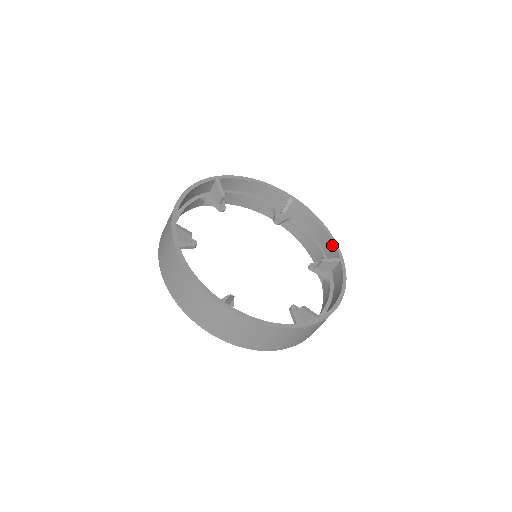
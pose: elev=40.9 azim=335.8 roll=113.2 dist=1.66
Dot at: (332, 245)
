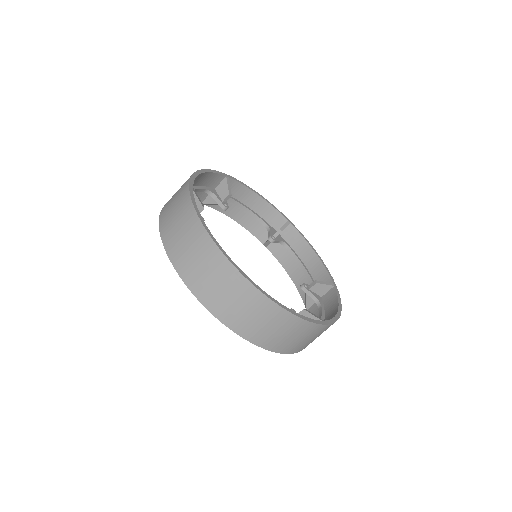
Dot at: (324, 272)
